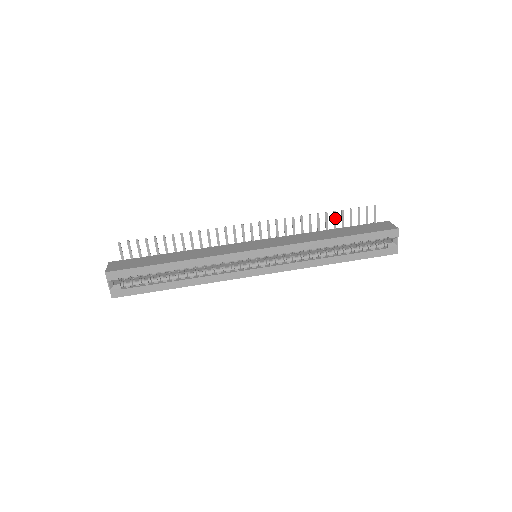
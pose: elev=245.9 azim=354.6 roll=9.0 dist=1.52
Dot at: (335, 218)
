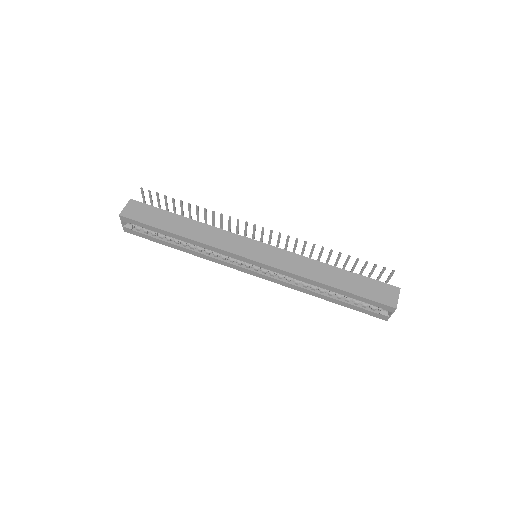
Dot at: (348, 260)
